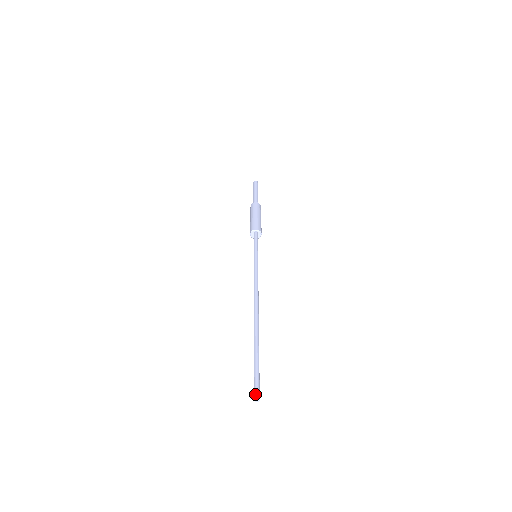
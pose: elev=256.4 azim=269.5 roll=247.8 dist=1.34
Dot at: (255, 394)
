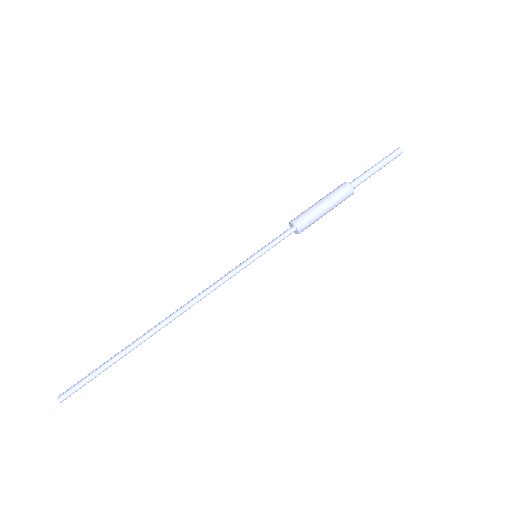
Dot at: (58, 400)
